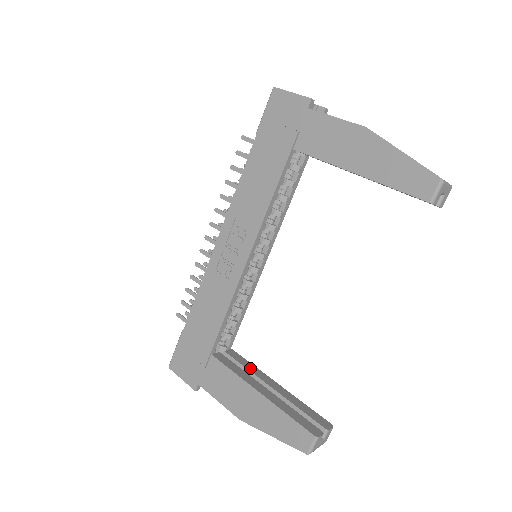
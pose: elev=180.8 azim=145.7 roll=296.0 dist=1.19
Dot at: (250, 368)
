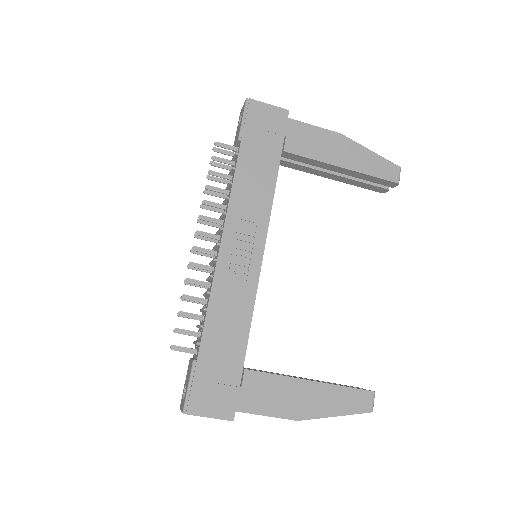
Dot at: occluded
